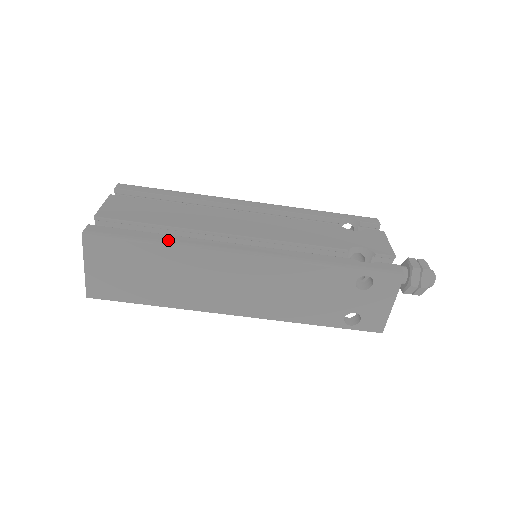
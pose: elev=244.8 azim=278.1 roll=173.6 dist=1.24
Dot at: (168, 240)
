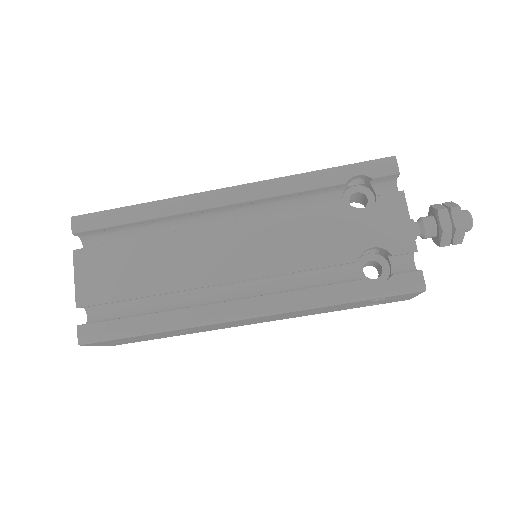
Dot at: (161, 324)
